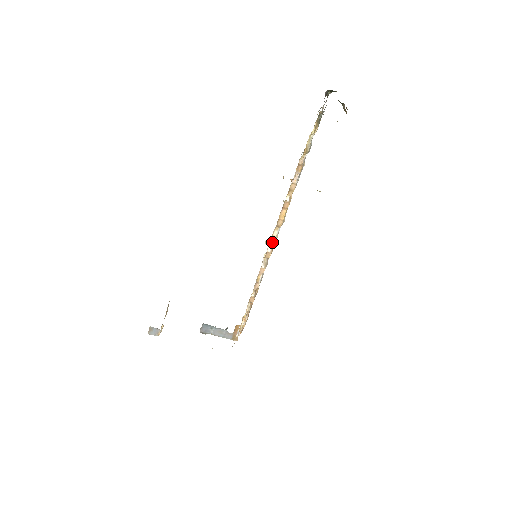
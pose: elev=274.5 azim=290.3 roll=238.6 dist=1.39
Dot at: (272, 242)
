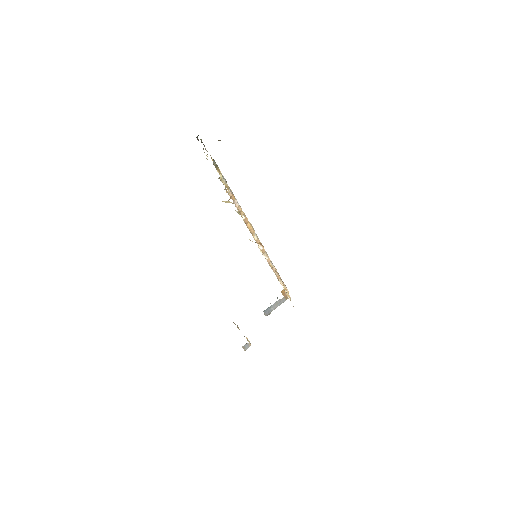
Dot at: (259, 243)
